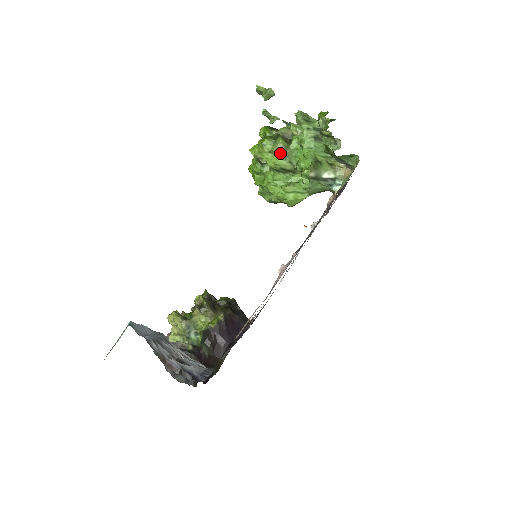
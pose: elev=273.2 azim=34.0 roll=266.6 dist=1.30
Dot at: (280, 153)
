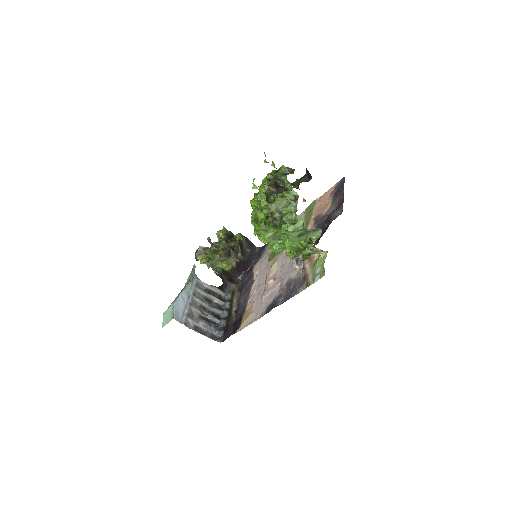
Dot at: (270, 238)
